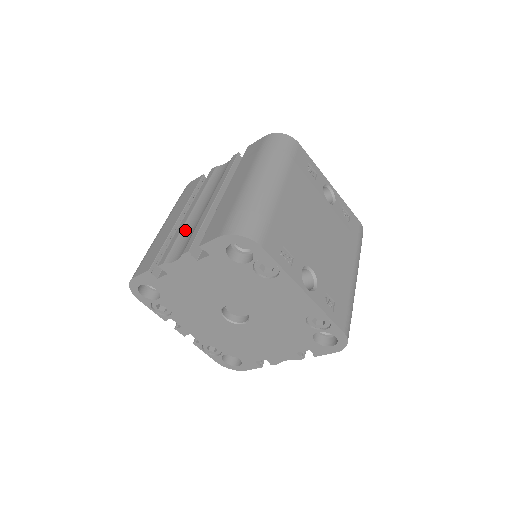
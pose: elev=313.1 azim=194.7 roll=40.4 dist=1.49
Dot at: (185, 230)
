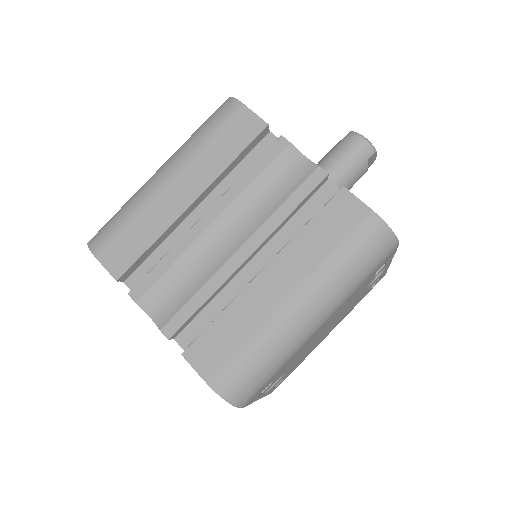
Dot at: (185, 262)
